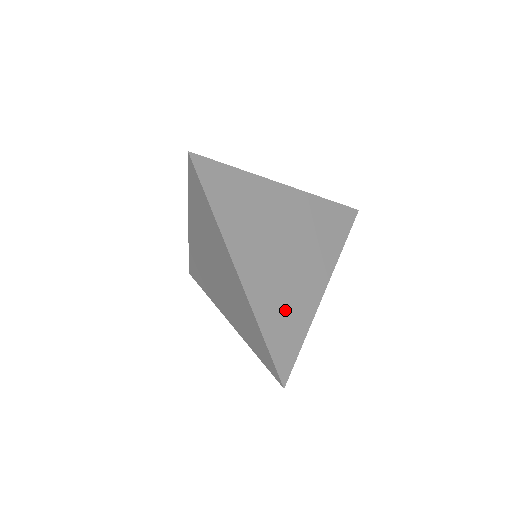
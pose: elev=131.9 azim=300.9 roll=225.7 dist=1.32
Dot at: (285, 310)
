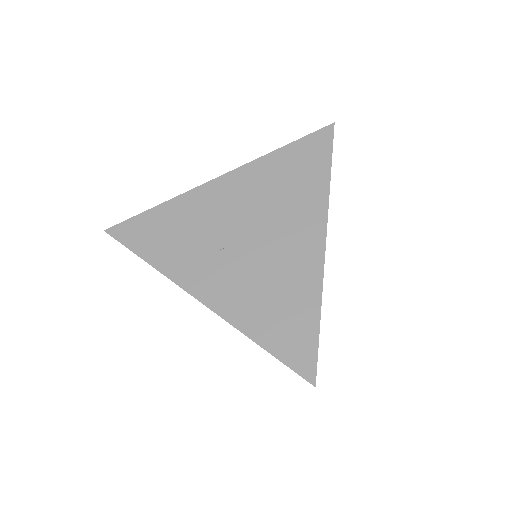
Dot at: occluded
